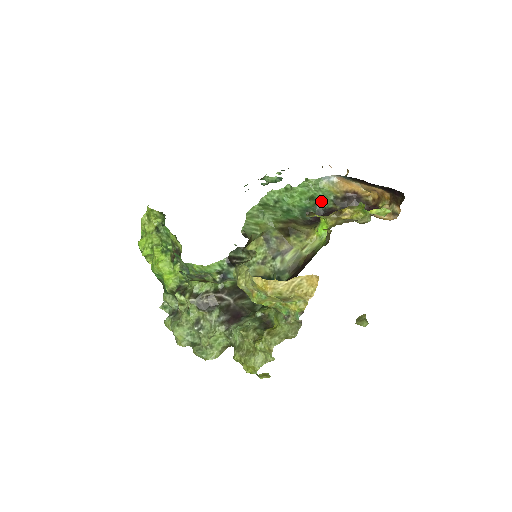
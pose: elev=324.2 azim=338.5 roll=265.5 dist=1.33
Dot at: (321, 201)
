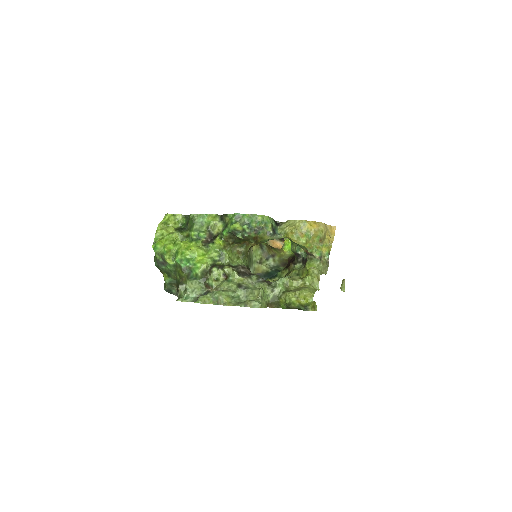
Dot at: occluded
